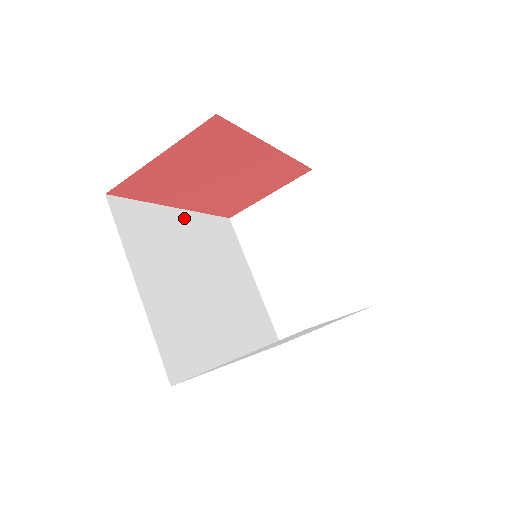
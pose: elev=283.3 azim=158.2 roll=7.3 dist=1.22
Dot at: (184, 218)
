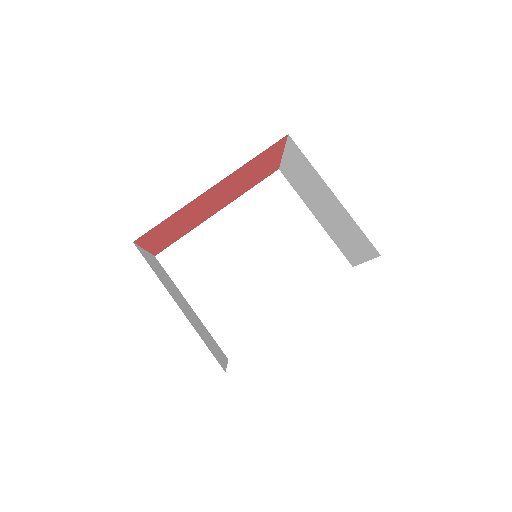
Dot at: (224, 218)
